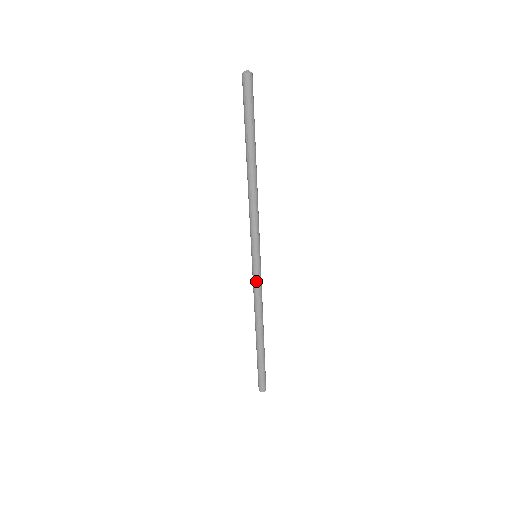
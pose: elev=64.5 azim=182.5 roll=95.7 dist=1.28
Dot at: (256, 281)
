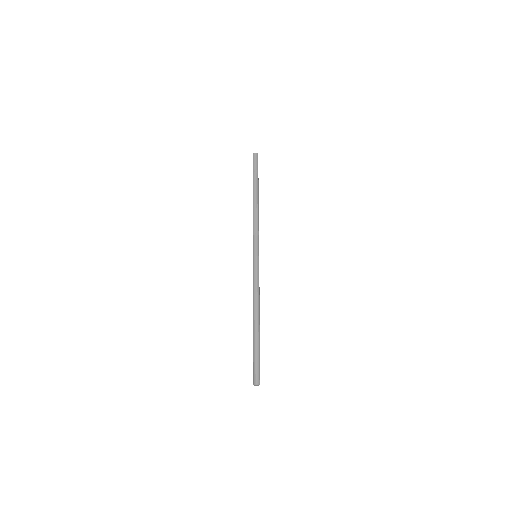
Dot at: (253, 273)
